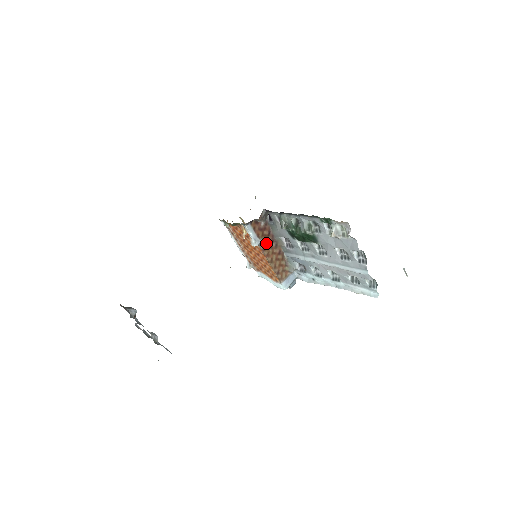
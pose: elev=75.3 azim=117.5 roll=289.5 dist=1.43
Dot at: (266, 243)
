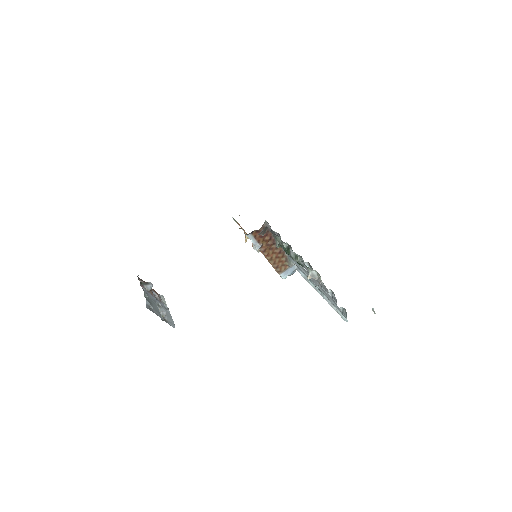
Dot at: (266, 246)
